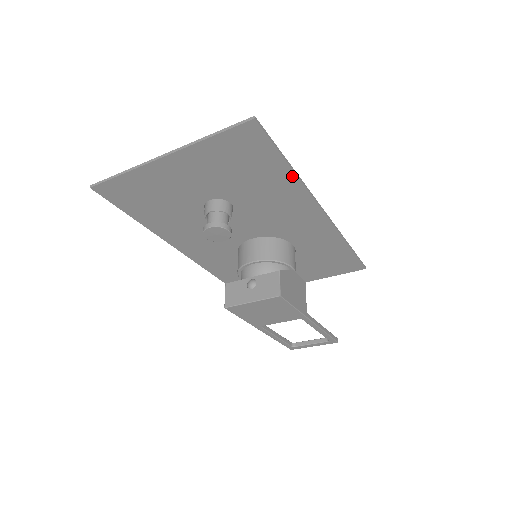
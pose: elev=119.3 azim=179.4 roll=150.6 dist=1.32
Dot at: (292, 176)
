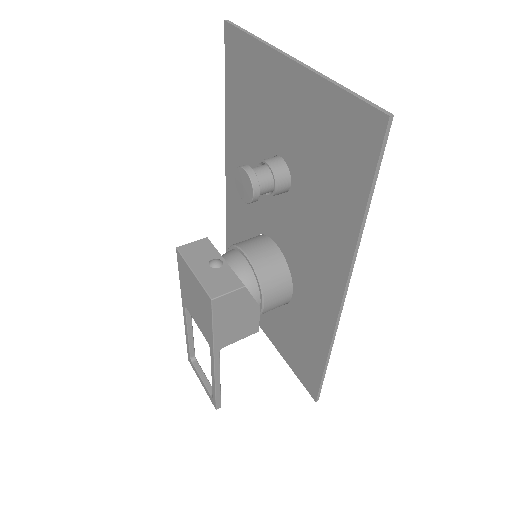
Dot at: (356, 228)
